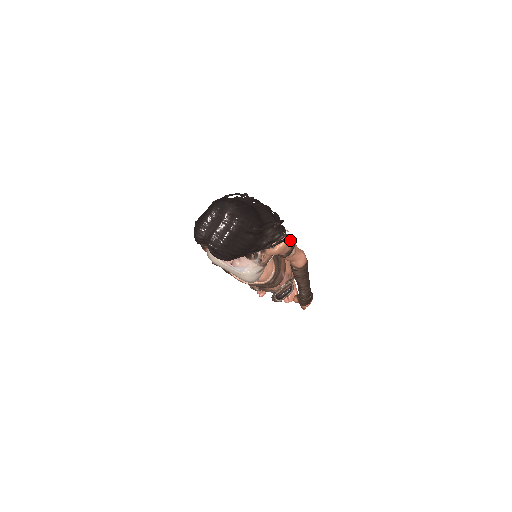
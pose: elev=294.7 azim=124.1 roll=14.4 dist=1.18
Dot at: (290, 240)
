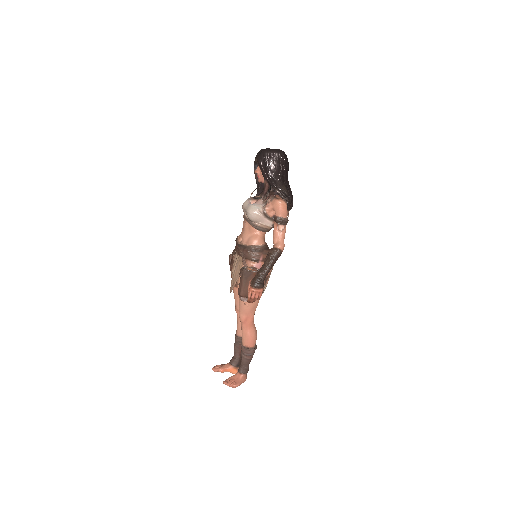
Dot at: (287, 213)
